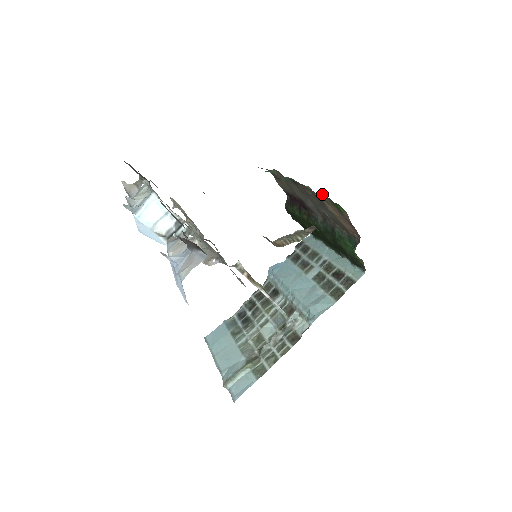
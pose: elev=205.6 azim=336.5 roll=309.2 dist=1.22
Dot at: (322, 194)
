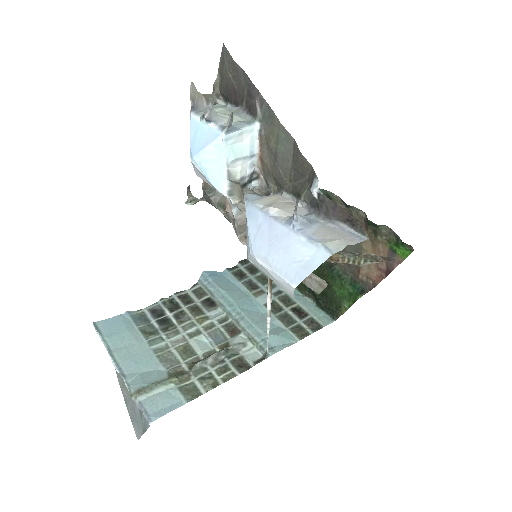
Dot at: (385, 228)
